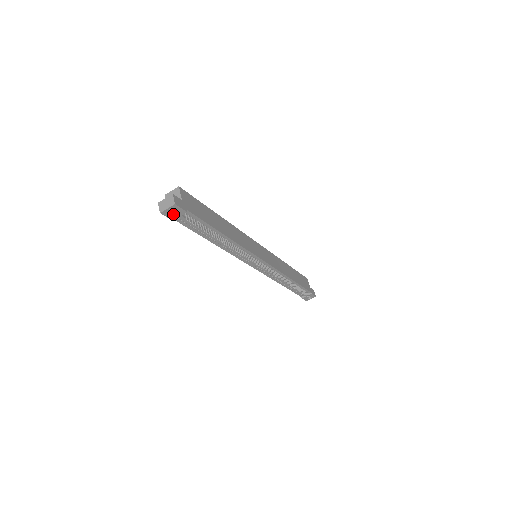
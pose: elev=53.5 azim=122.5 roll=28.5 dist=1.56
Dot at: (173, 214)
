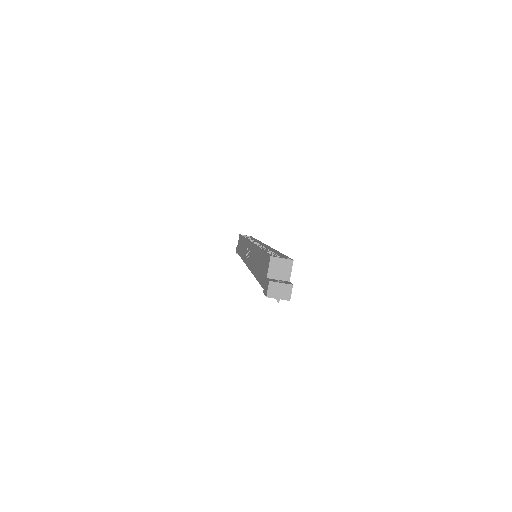
Dot at: occluded
